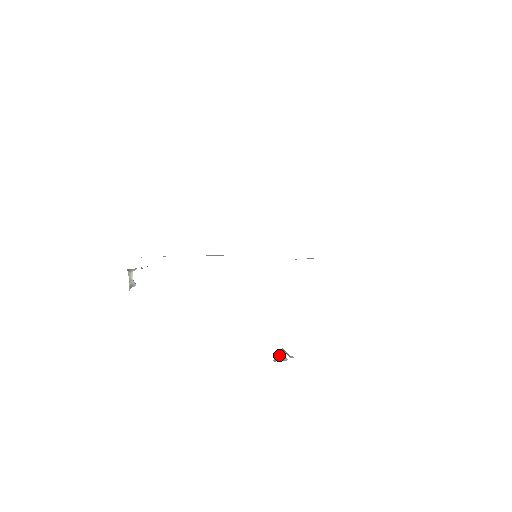
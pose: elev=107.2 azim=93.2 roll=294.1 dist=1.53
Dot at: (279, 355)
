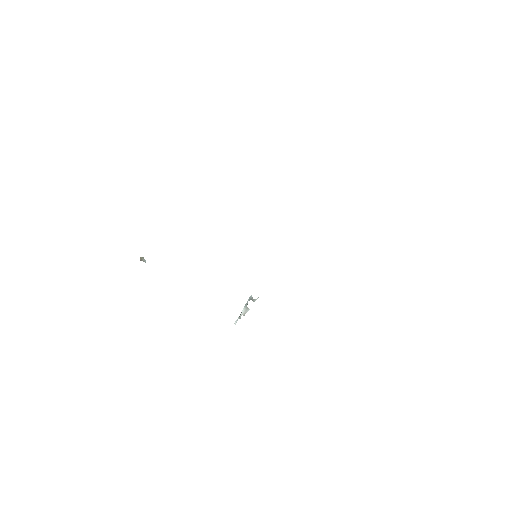
Dot at: (243, 311)
